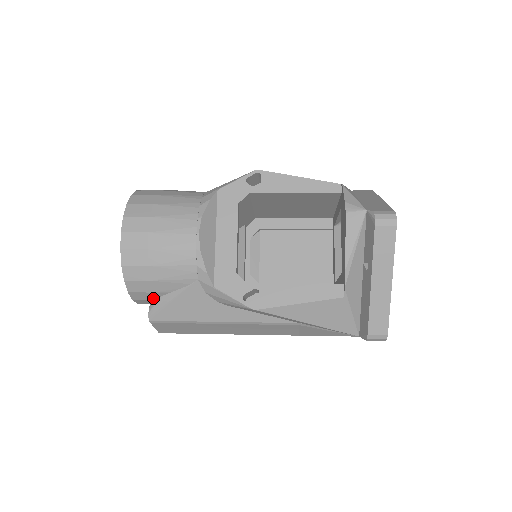
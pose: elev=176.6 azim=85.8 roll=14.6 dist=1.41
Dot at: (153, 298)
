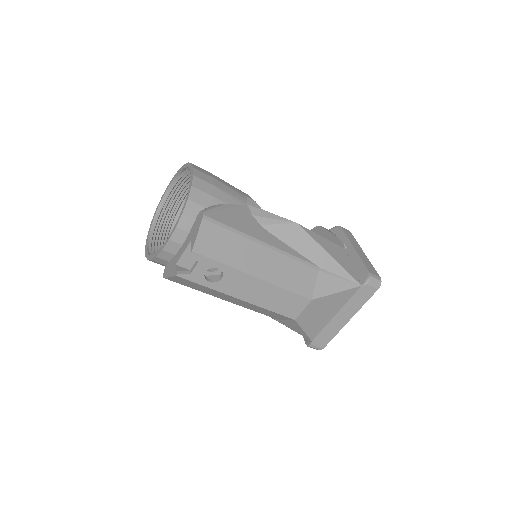
Dot at: (207, 204)
